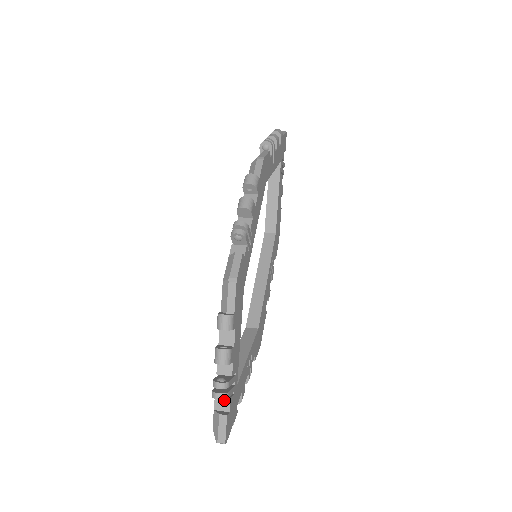
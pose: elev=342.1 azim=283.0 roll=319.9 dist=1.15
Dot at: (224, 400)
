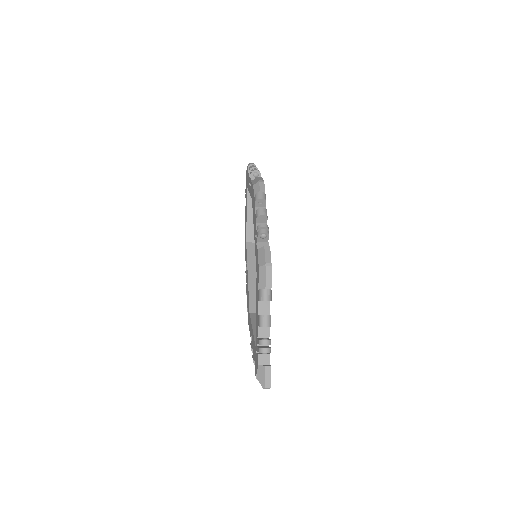
Dot at: (265, 356)
